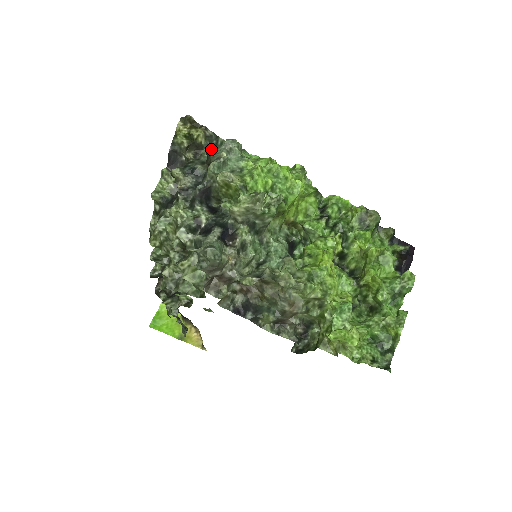
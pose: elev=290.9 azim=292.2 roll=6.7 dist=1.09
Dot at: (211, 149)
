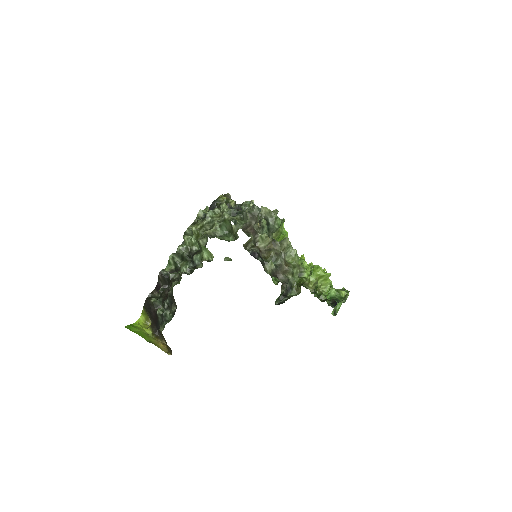
Dot at: occluded
